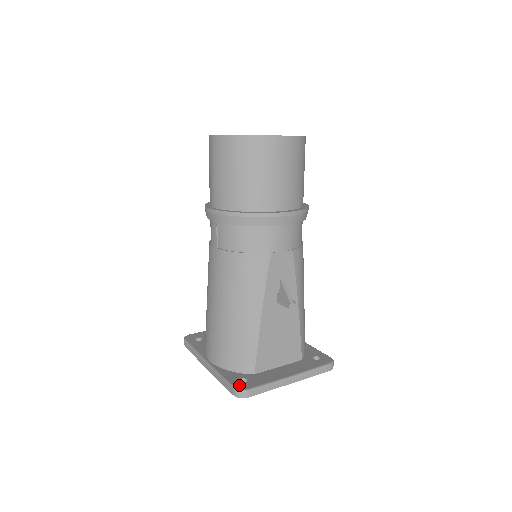
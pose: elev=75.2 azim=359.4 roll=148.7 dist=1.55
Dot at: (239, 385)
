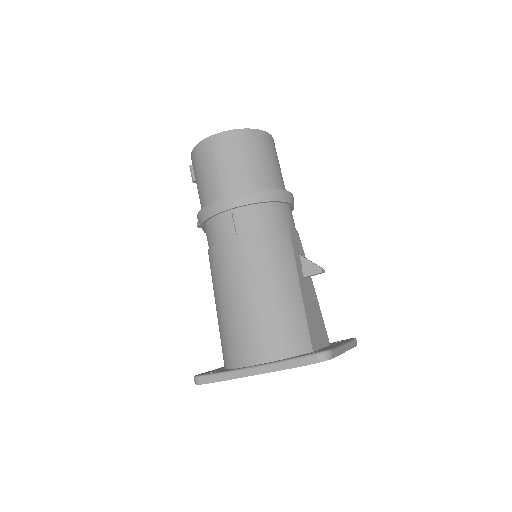
Dot at: occluded
